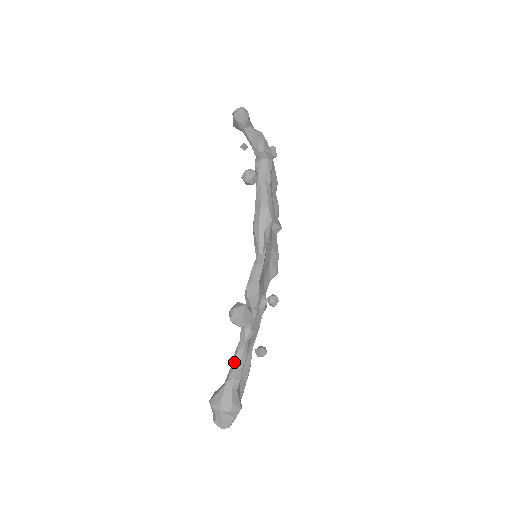
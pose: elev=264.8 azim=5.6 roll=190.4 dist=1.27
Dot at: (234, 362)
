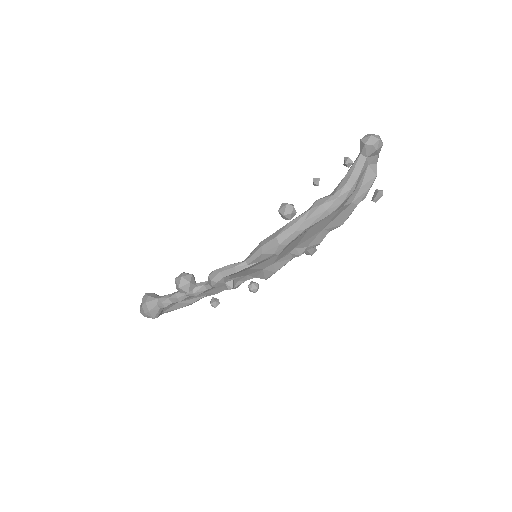
Dot at: (171, 295)
